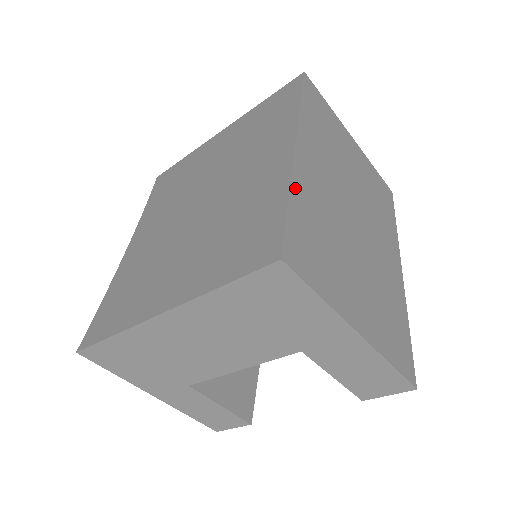
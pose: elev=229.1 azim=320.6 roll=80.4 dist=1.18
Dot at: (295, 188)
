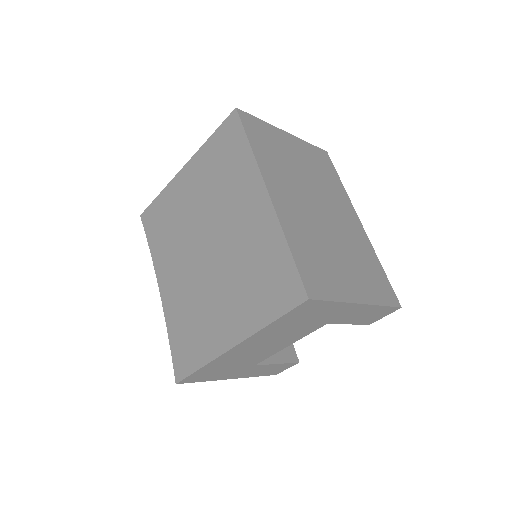
Dot at: (287, 234)
